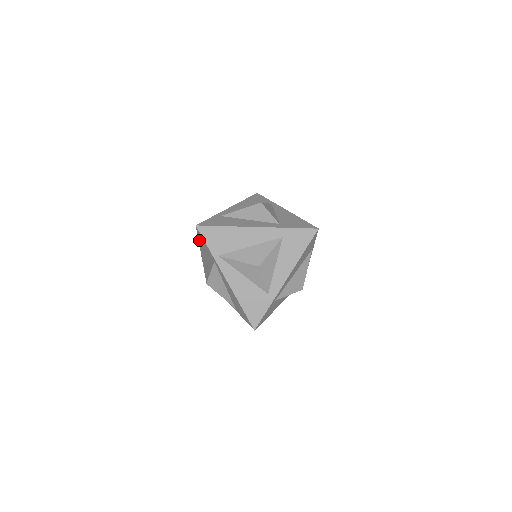
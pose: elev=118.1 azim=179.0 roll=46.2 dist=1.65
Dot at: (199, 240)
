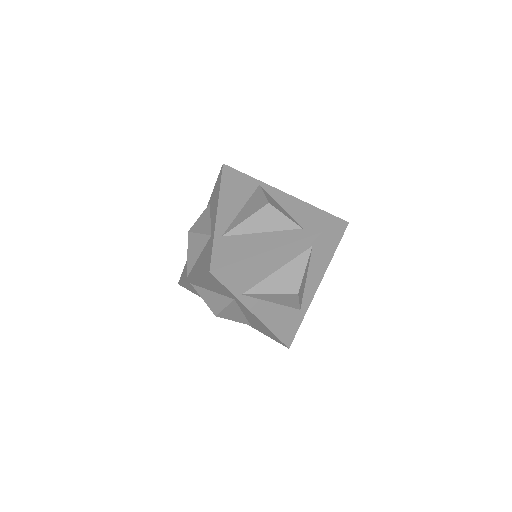
Dot at: (203, 277)
